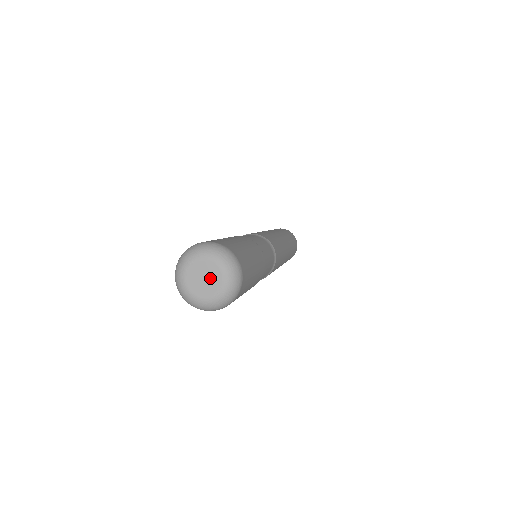
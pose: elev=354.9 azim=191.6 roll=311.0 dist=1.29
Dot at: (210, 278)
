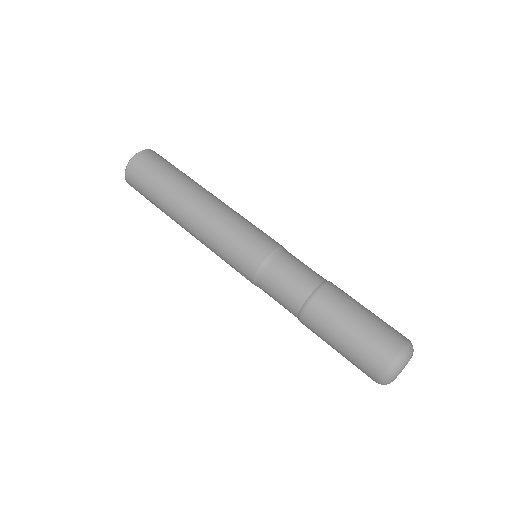
Dot at: occluded
